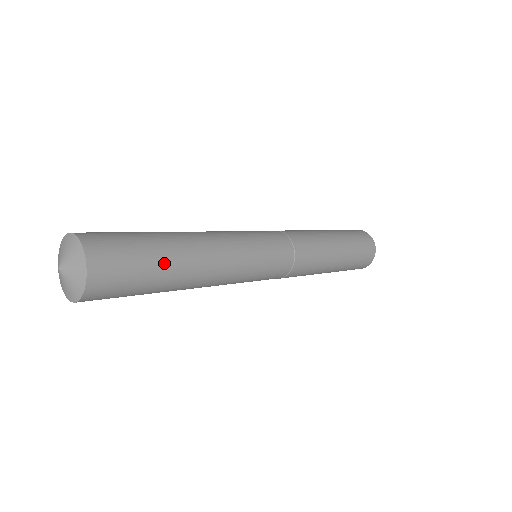
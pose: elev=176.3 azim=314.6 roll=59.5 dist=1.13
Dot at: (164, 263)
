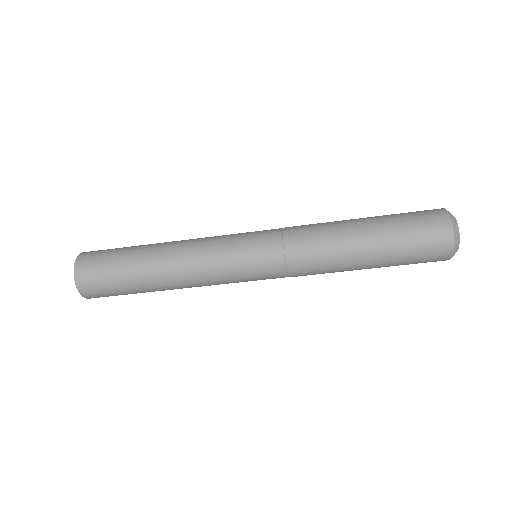
Dot at: (131, 269)
